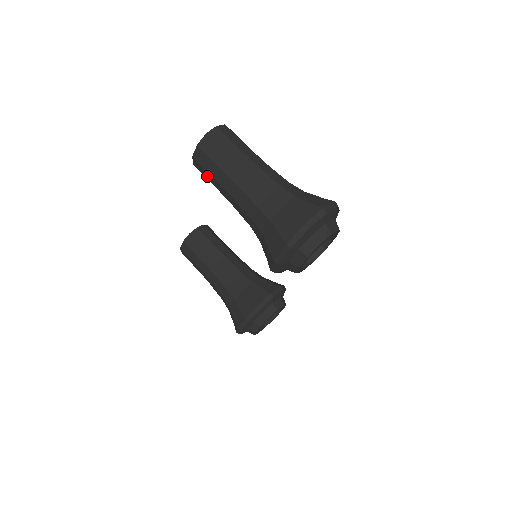
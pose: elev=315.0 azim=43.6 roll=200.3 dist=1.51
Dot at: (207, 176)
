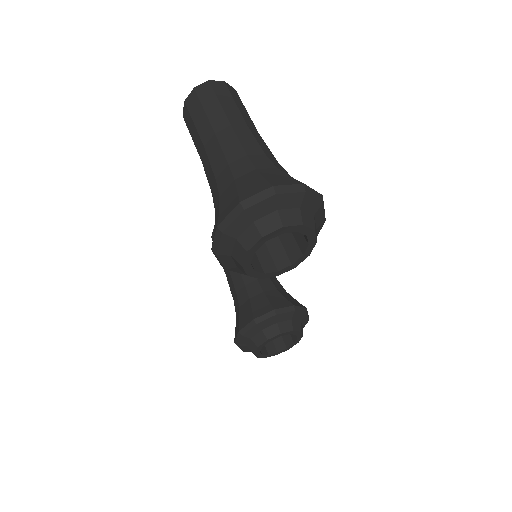
Dot at: occluded
